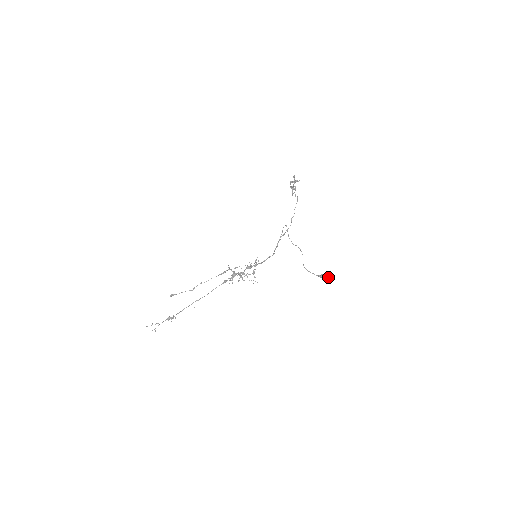
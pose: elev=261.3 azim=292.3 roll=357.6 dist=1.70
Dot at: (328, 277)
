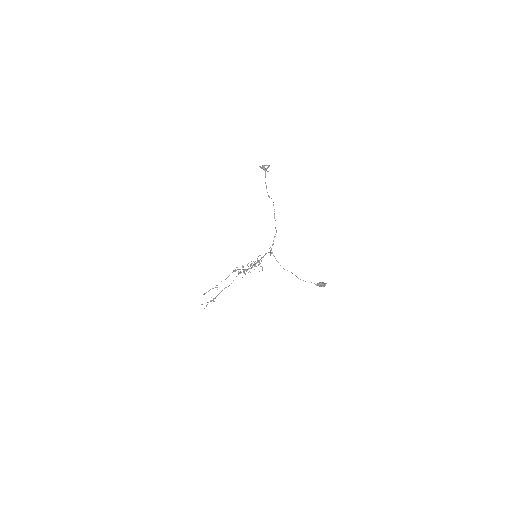
Dot at: occluded
